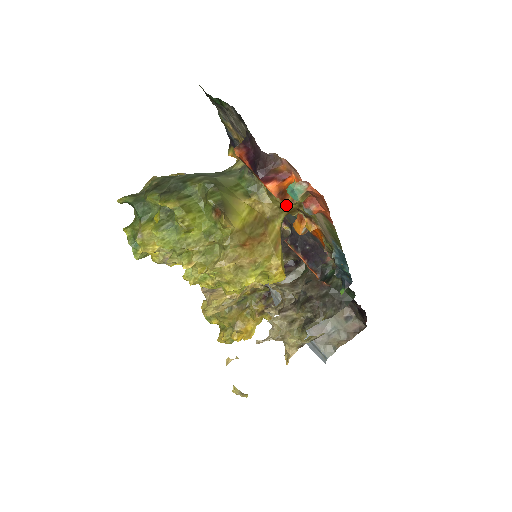
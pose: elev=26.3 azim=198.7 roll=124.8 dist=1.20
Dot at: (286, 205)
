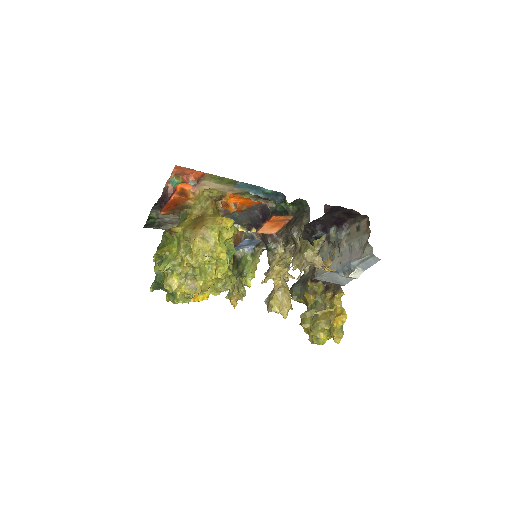
Dot at: (194, 198)
